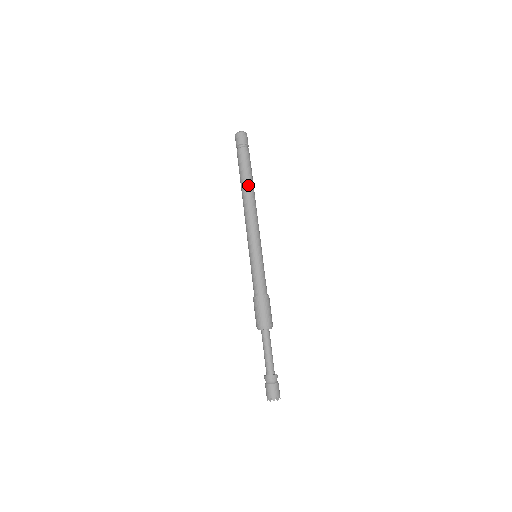
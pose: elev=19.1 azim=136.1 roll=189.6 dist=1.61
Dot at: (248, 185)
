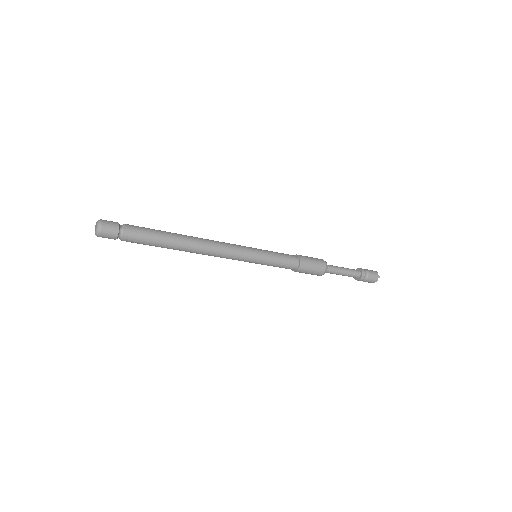
Dot at: occluded
